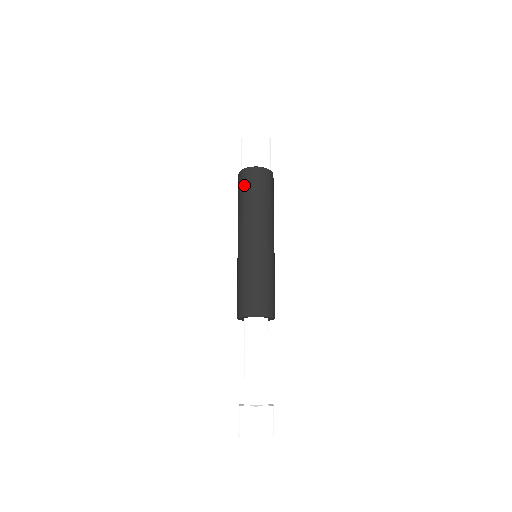
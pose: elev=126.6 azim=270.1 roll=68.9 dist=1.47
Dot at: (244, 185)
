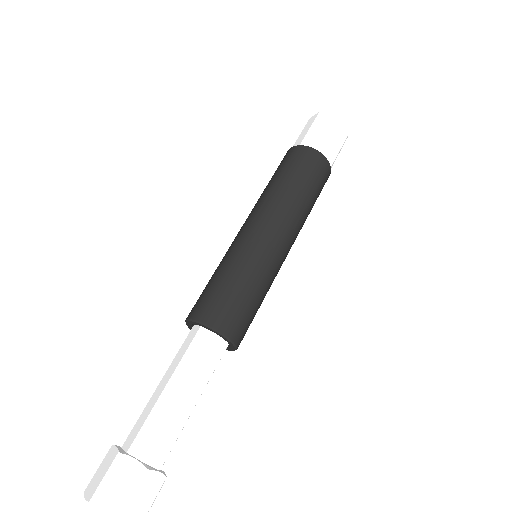
Dot at: (278, 166)
